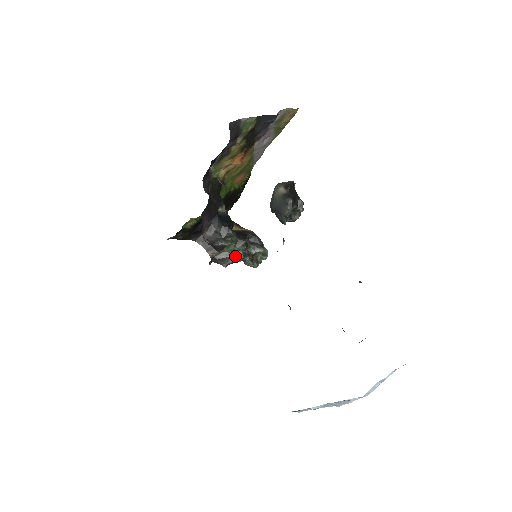
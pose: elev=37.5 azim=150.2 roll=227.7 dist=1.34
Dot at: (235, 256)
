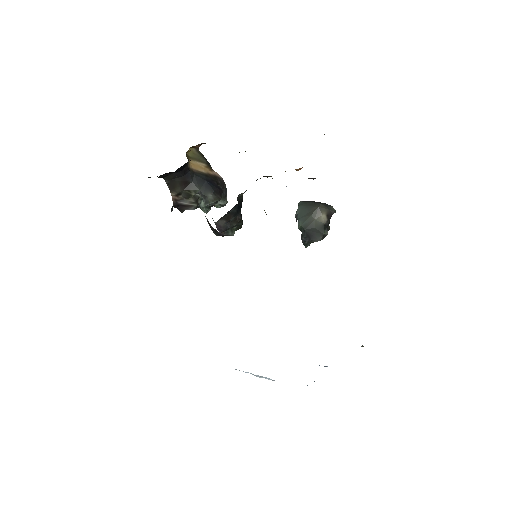
Dot at: (198, 205)
